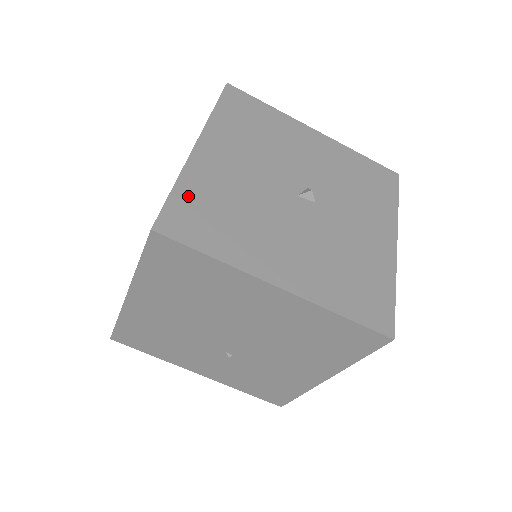
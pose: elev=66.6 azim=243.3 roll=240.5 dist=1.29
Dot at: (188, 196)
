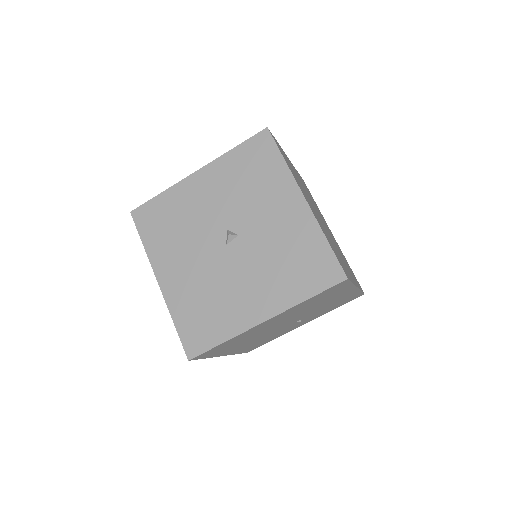
Dot at: (184, 321)
